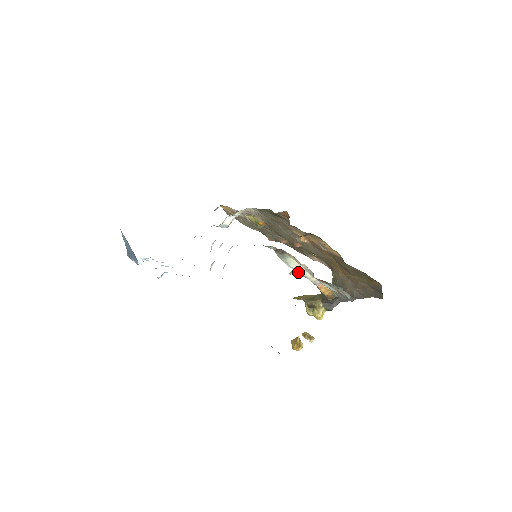
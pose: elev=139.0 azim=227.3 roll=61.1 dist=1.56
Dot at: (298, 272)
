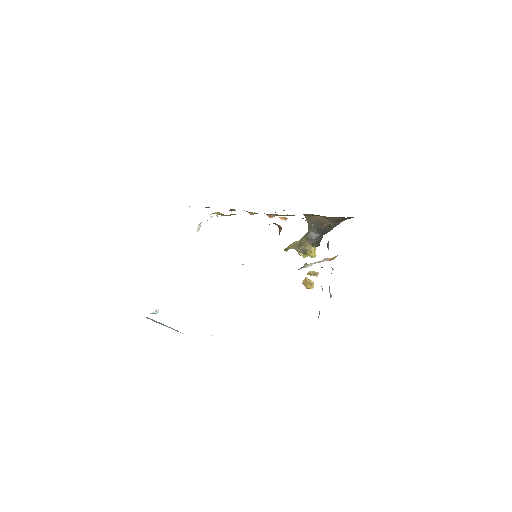
Dot at: occluded
